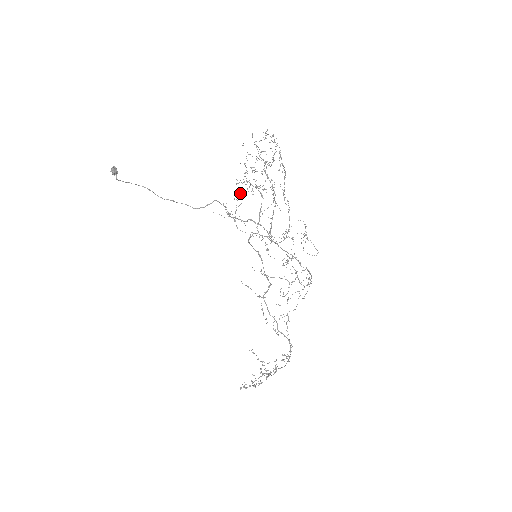
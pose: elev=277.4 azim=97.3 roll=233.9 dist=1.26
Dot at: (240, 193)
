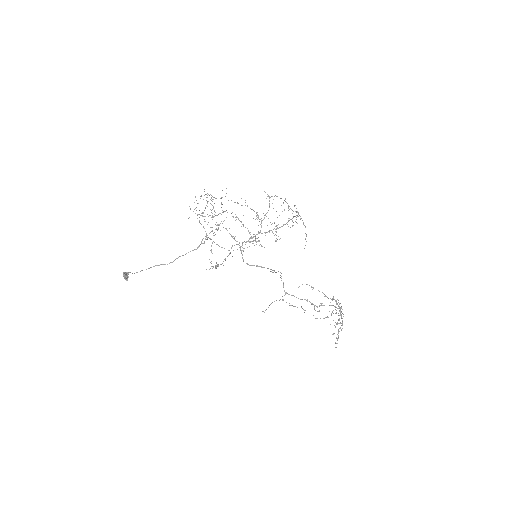
Dot at: (211, 245)
